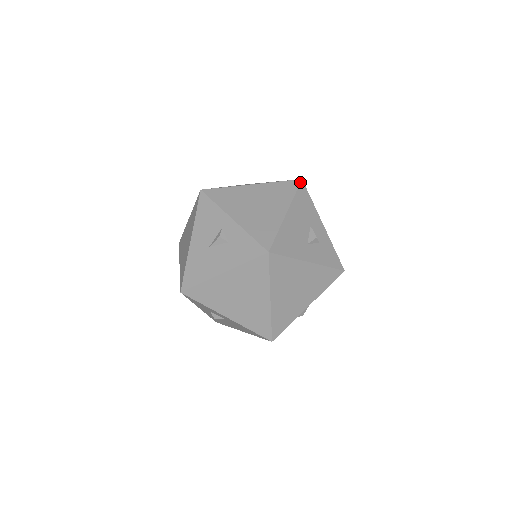
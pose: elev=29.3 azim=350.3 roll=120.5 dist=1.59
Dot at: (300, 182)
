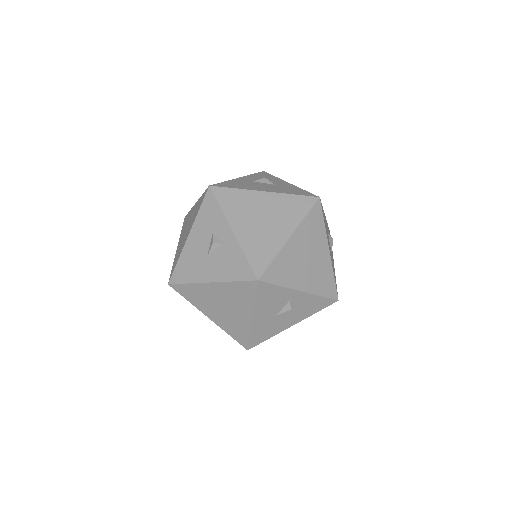
Dot at: occluded
